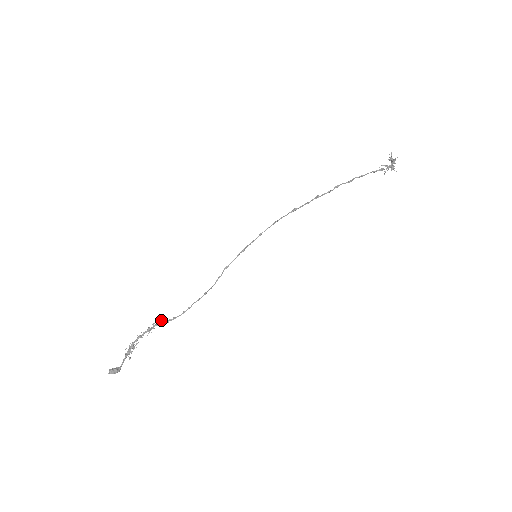
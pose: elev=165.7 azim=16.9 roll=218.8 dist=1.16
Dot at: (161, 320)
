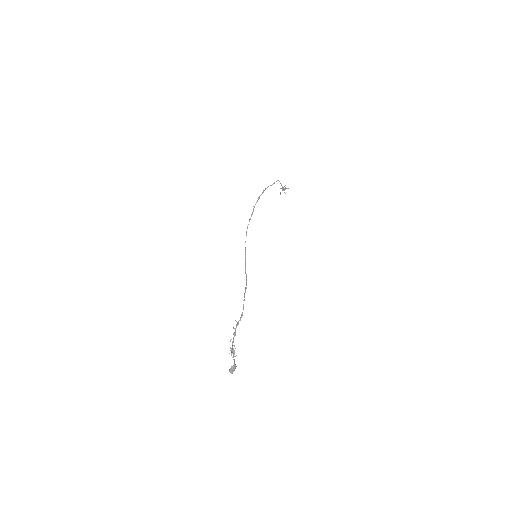
Dot at: occluded
